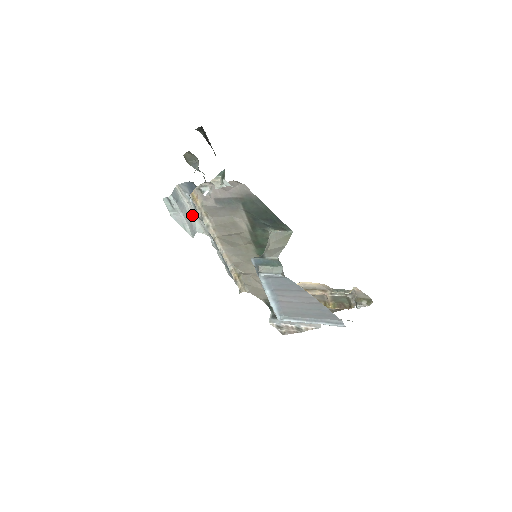
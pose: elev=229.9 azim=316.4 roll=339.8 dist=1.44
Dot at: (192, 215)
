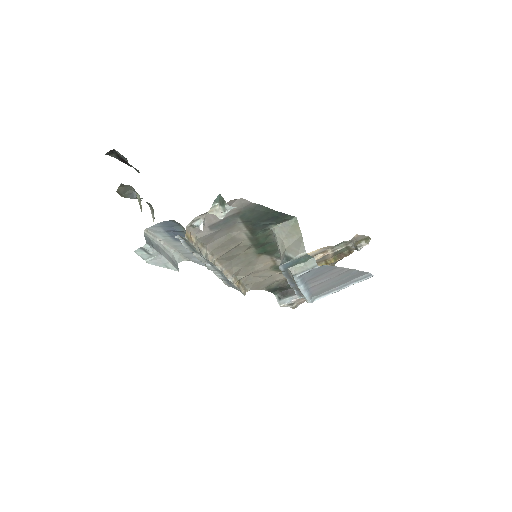
Dot at: (168, 250)
